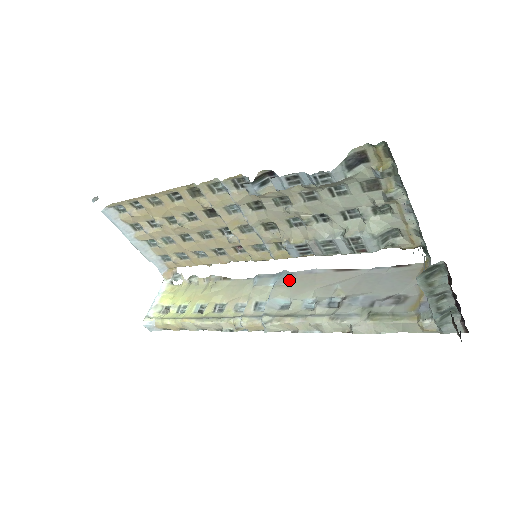
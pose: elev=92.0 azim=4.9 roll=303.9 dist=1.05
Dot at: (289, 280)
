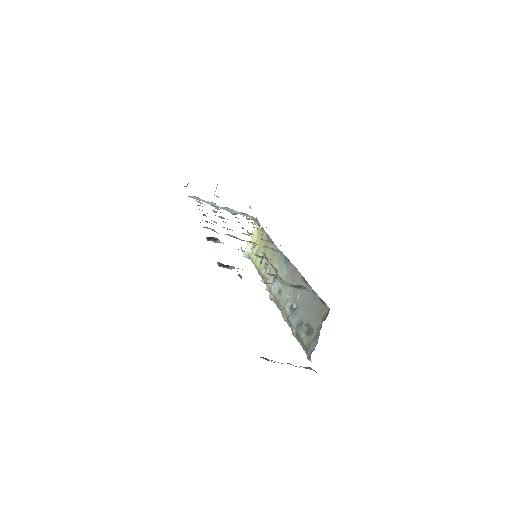
Dot at: (287, 269)
